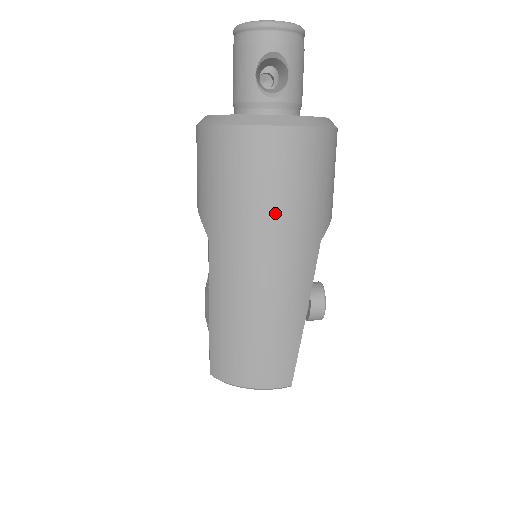
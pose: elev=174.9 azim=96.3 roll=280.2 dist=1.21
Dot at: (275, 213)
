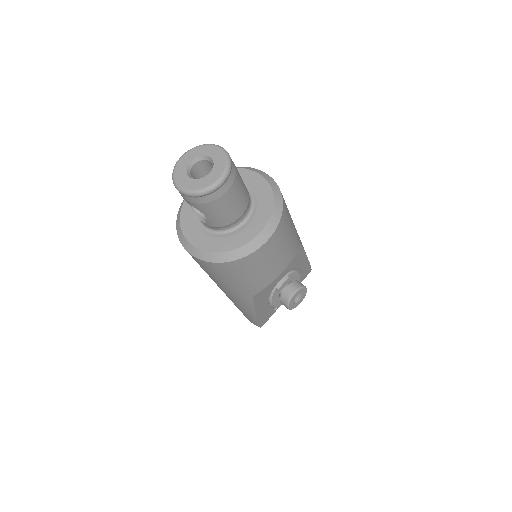
Dot at: (212, 278)
